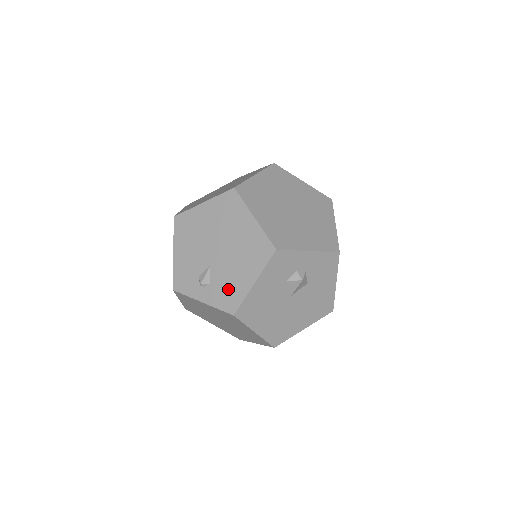
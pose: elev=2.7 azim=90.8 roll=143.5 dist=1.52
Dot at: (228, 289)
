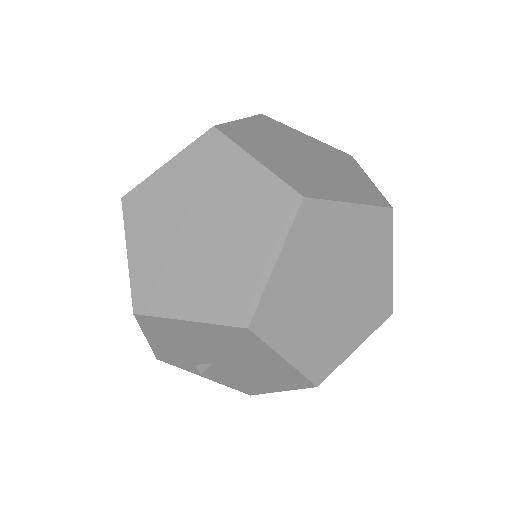
Dot at: (242, 383)
